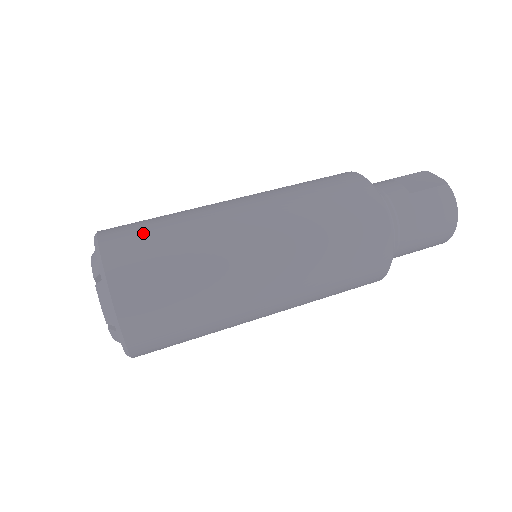
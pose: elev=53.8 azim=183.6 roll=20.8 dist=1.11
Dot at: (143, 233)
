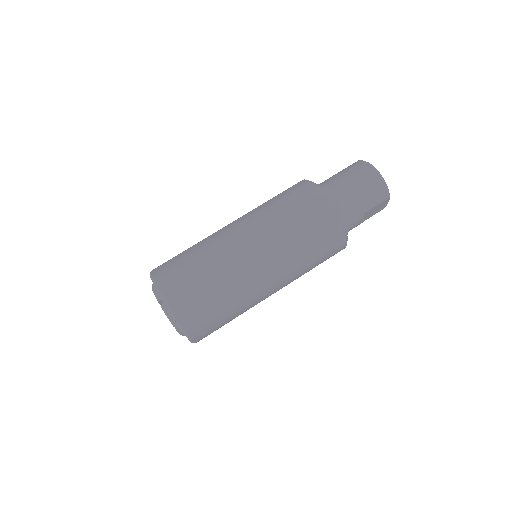
Dot at: occluded
